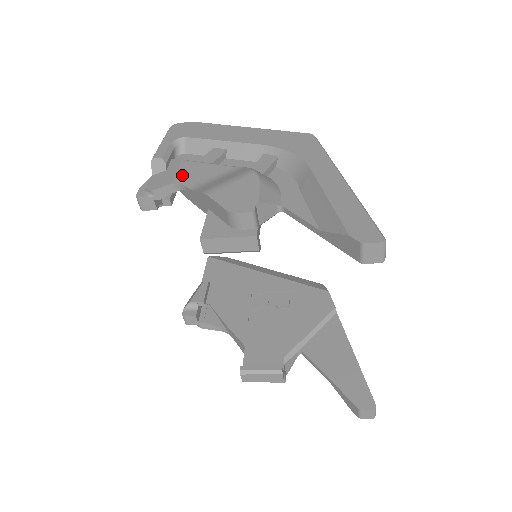
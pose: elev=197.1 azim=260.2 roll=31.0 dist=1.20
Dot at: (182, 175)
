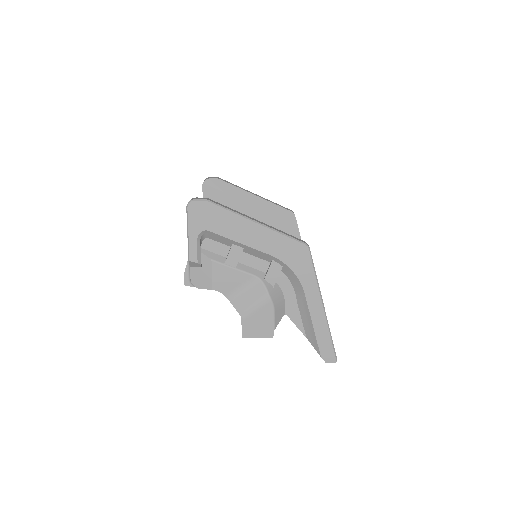
Dot at: (217, 281)
